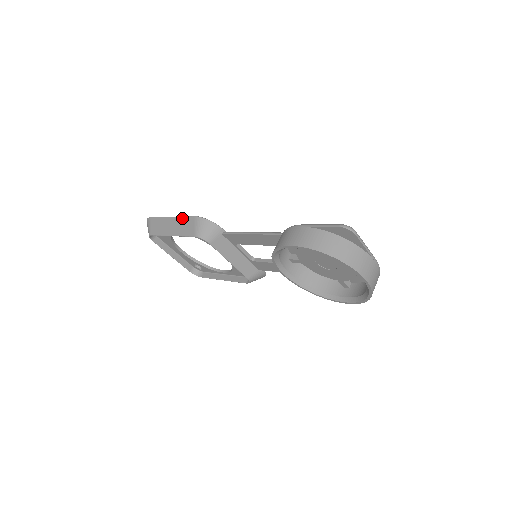
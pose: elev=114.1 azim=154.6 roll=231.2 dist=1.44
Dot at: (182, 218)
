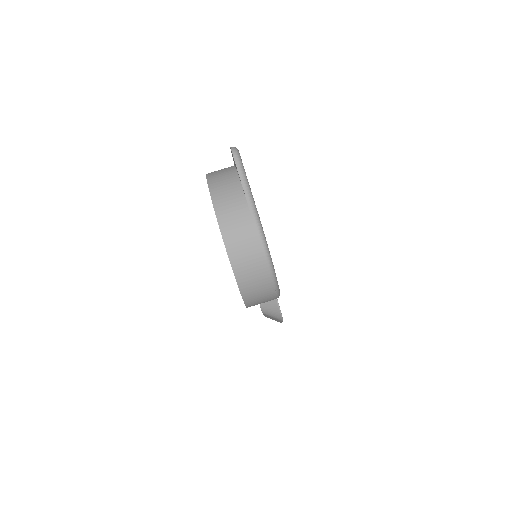
Dot at: occluded
